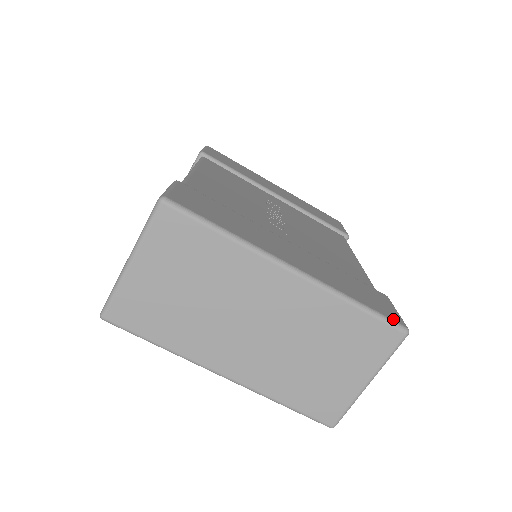
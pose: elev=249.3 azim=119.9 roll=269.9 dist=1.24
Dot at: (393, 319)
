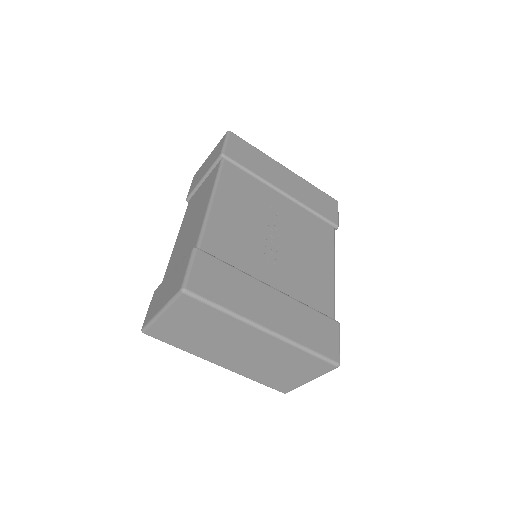
Dot at: (331, 357)
